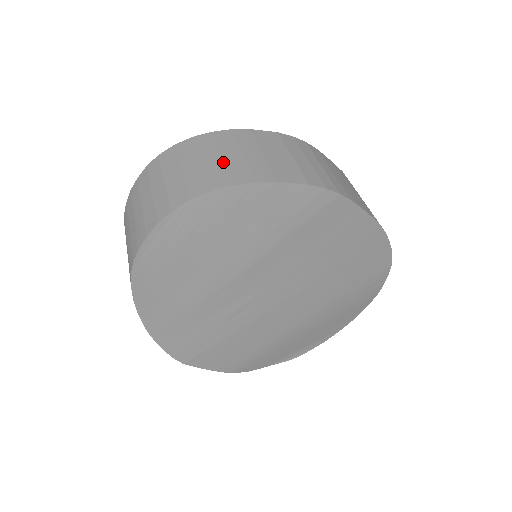
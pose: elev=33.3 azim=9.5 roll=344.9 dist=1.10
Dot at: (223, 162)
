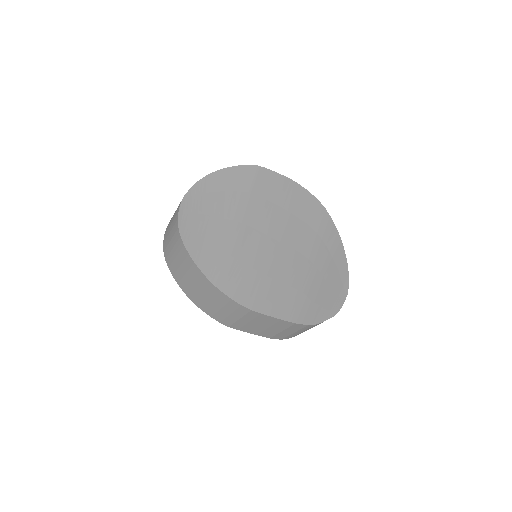
Dot at: occluded
